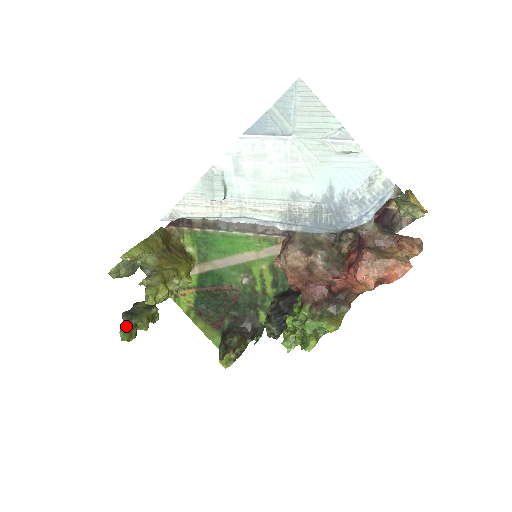
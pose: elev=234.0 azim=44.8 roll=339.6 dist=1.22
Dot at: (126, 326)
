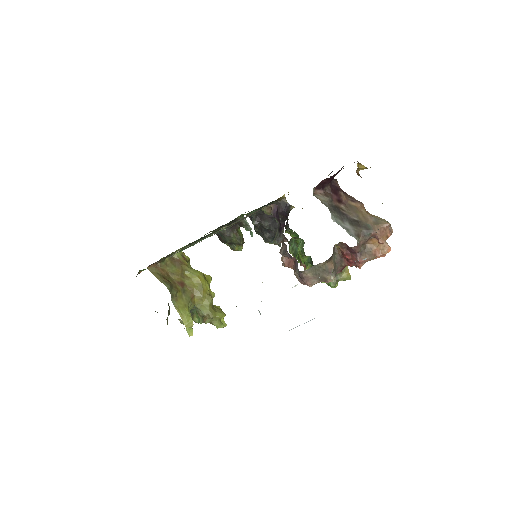
Dot at: (196, 319)
